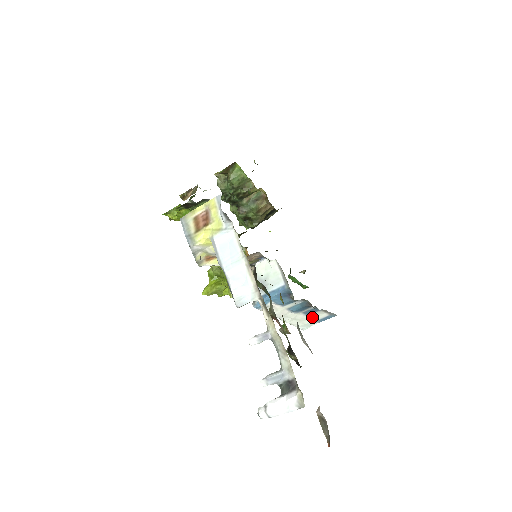
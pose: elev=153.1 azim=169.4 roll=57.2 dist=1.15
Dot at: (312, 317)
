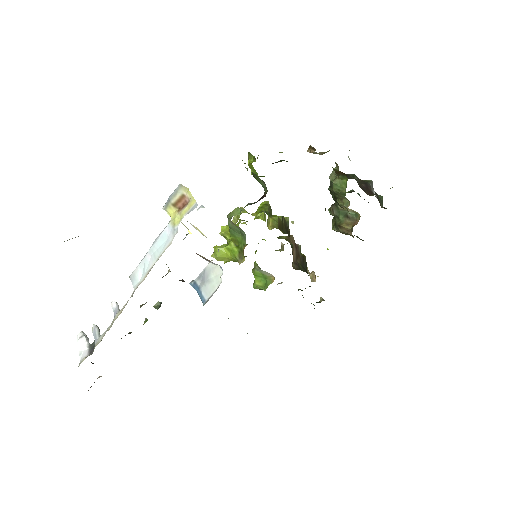
Dot at: occluded
